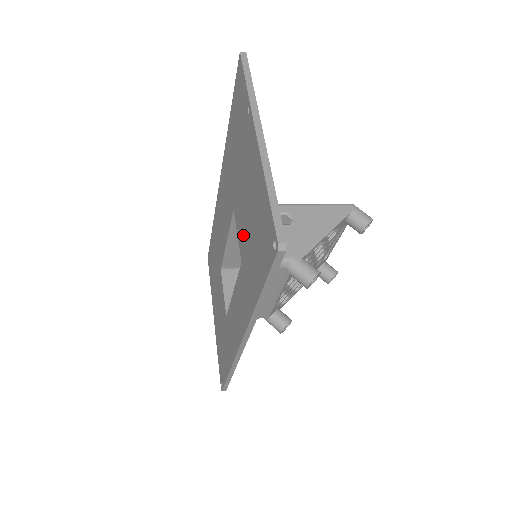
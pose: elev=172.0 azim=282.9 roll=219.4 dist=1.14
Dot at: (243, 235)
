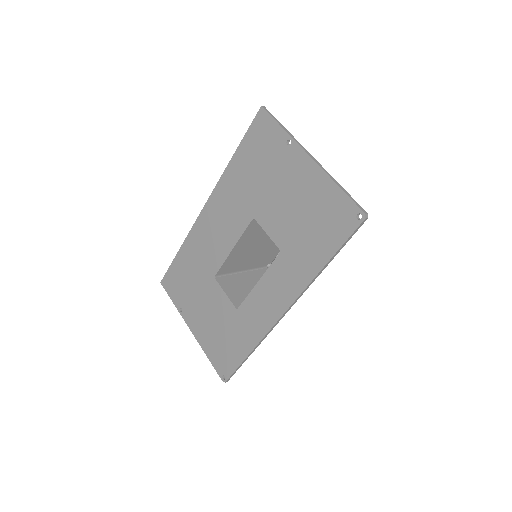
Dot at: (284, 230)
